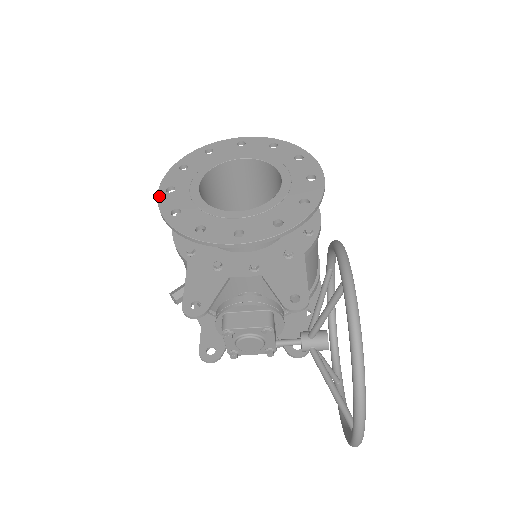
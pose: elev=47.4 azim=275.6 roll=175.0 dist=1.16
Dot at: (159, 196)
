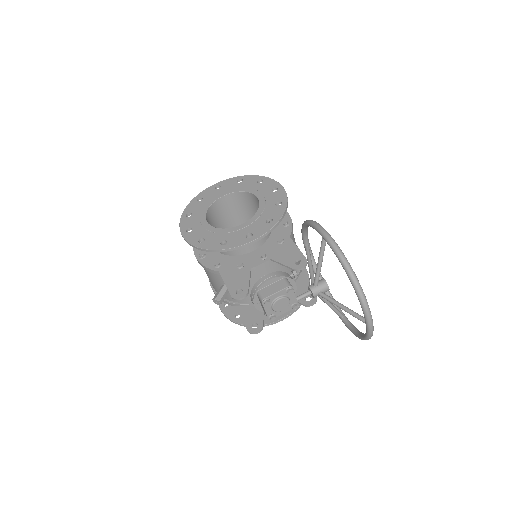
Dot at: (184, 236)
